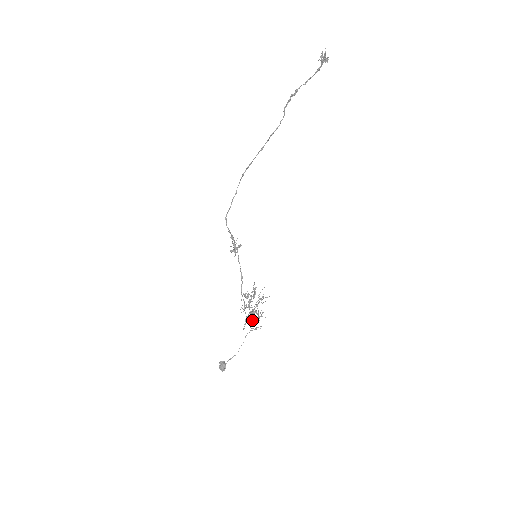
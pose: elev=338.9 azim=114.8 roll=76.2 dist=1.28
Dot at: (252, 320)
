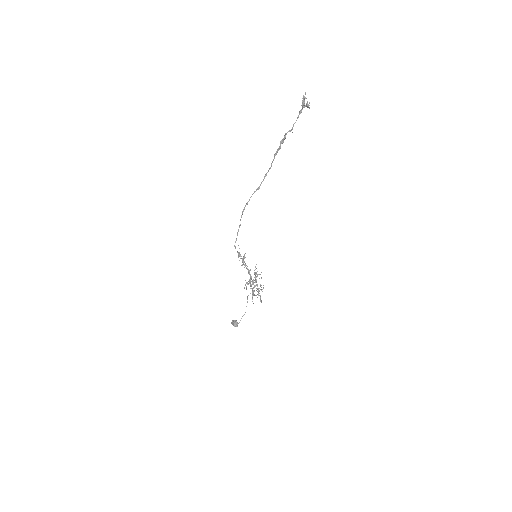
Dot at: occluded
